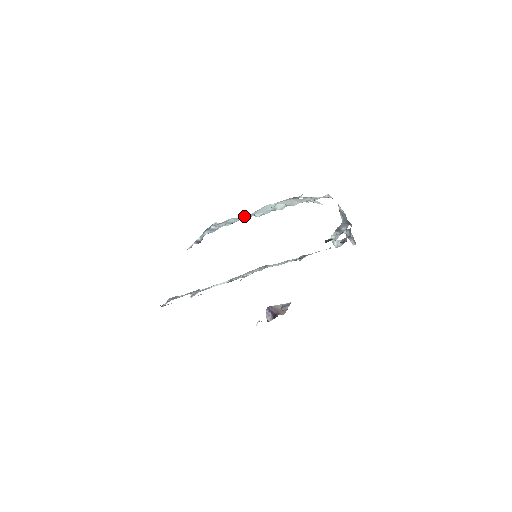
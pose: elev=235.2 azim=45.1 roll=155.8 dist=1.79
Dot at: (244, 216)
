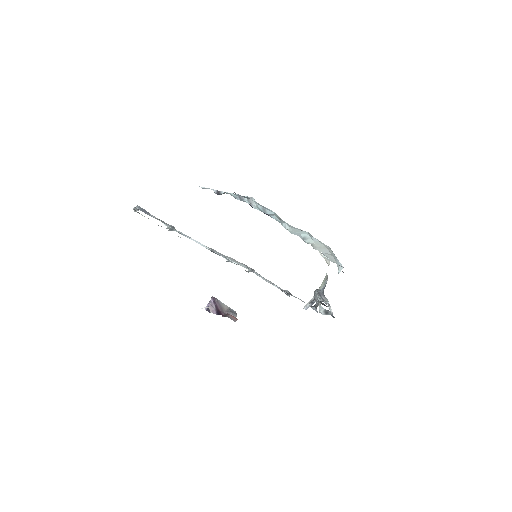
Dot at: occluded
